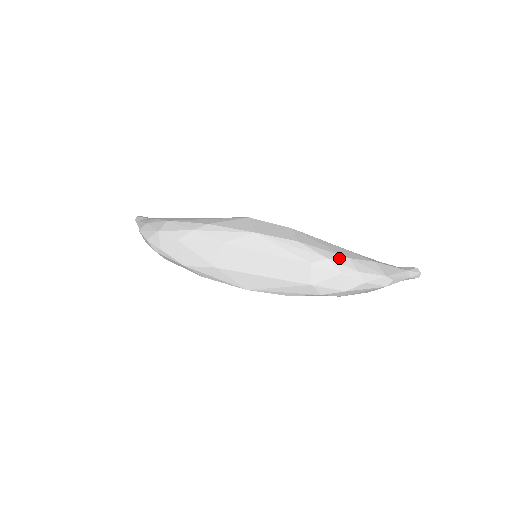
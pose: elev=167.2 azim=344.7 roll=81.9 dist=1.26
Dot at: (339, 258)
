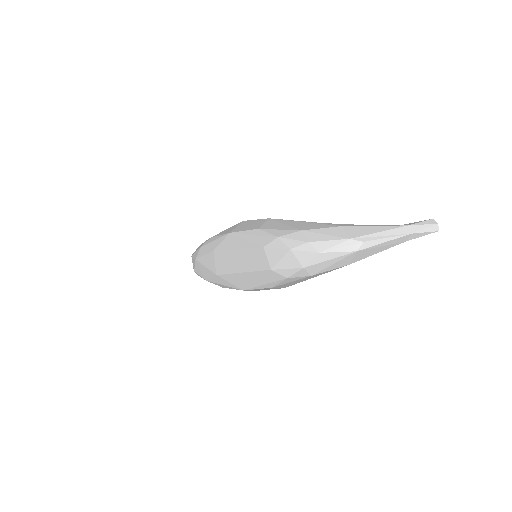
Dot at: (290, 233)
